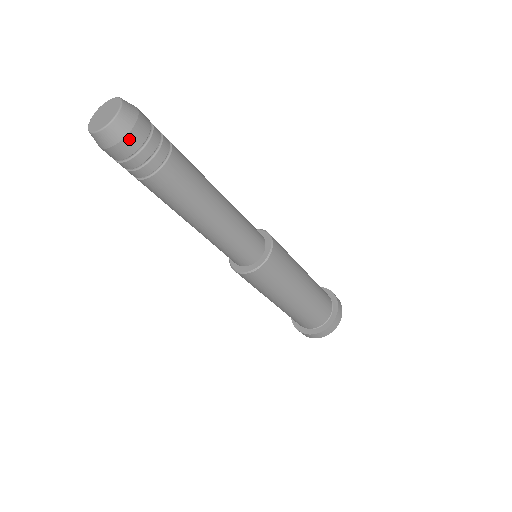
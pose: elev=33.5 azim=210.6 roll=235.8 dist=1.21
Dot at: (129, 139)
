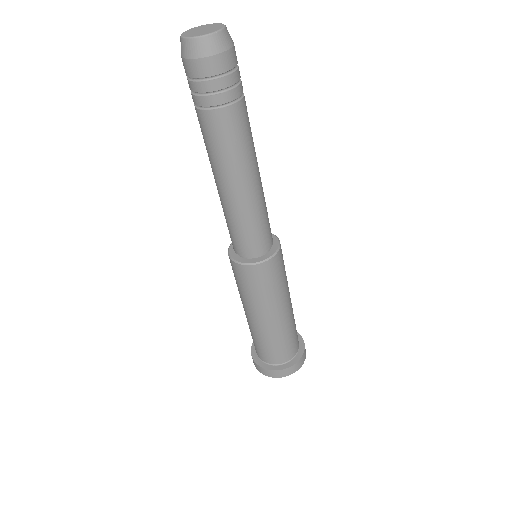
Dot at: occluded
